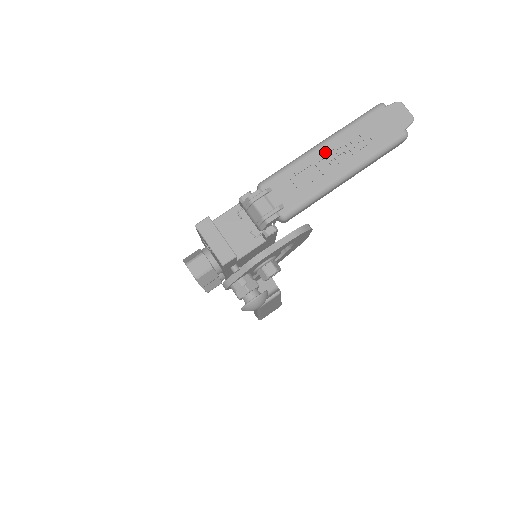
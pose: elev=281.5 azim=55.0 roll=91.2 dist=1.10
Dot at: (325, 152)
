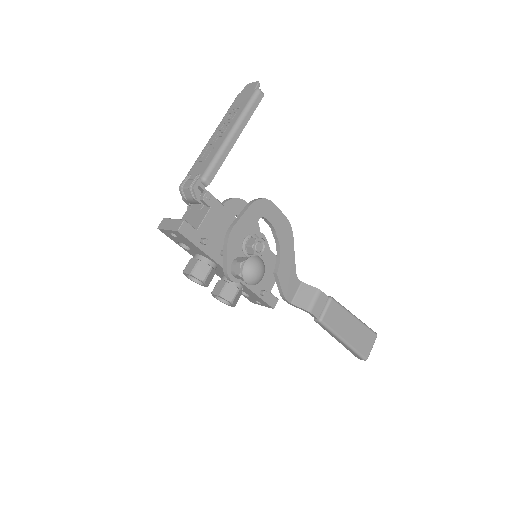
Dot at: (215, 136)
